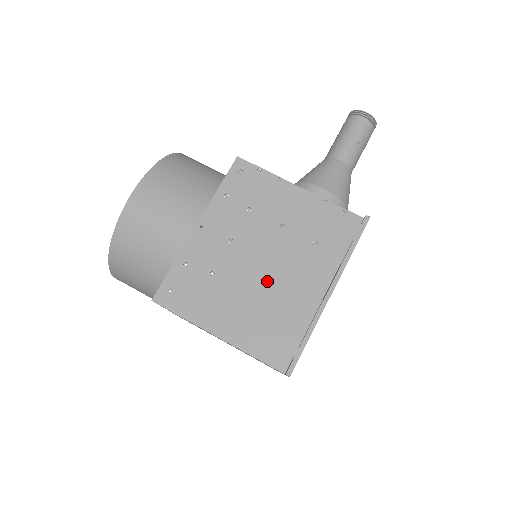
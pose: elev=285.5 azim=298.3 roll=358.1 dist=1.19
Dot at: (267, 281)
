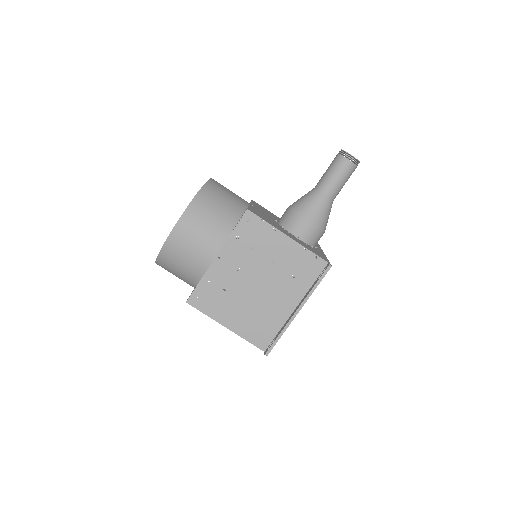
Dot at: (259, 297)
